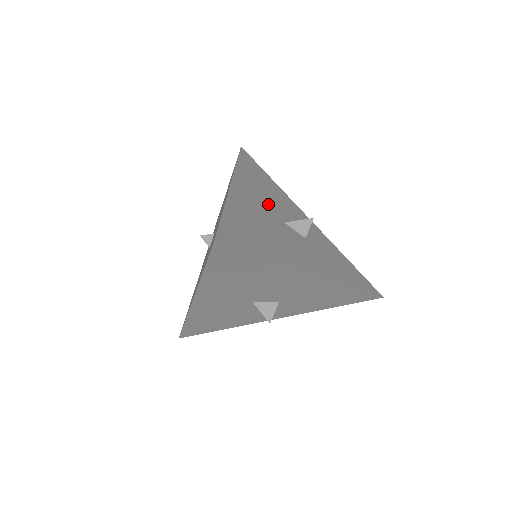
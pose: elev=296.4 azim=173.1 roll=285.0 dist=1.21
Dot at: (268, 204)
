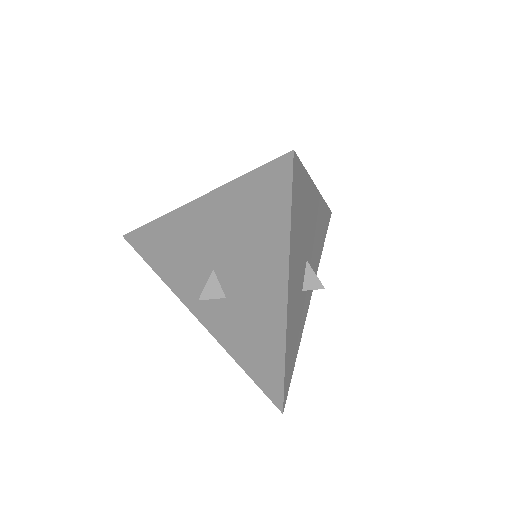
Dot at: (313, 239)
